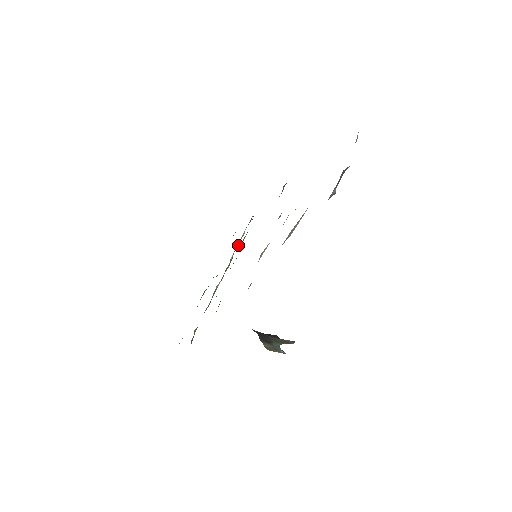
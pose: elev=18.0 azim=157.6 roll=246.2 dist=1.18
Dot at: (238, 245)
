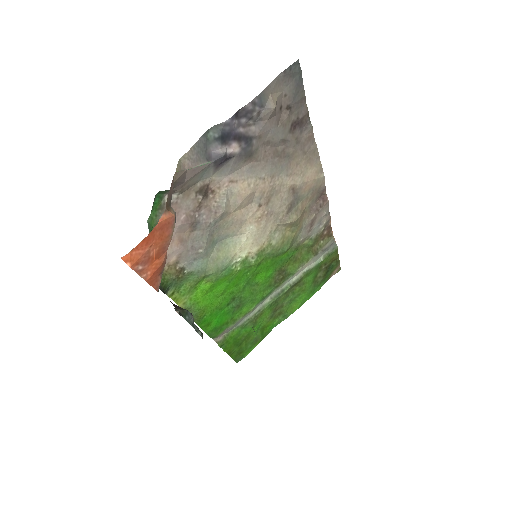
Dot at: (307, 268)
